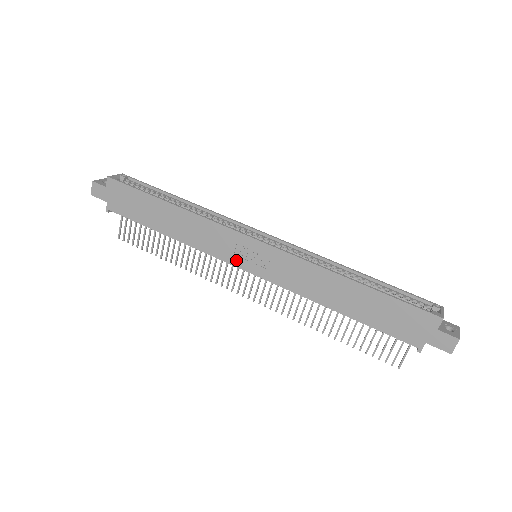
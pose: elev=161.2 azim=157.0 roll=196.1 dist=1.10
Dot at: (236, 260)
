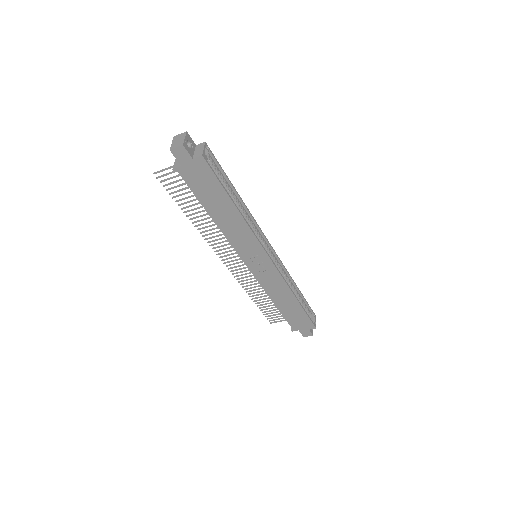
Dot at: (246, 258)
